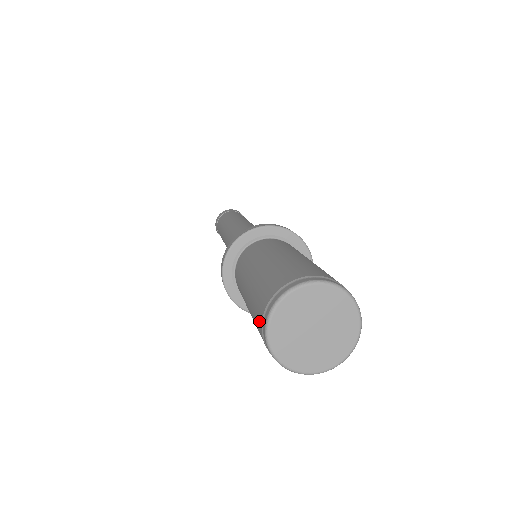
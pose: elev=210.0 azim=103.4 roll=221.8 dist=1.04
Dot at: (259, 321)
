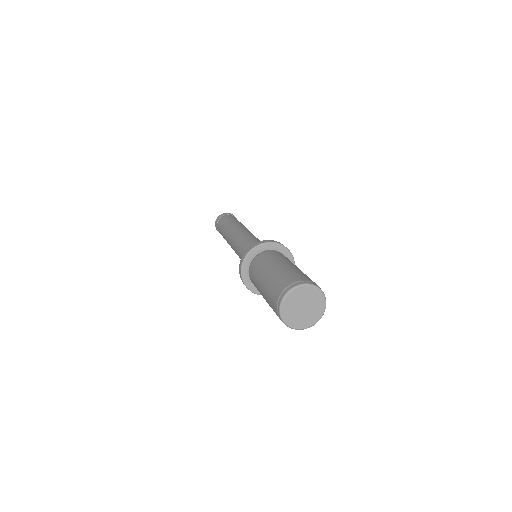
Dot at: (275, 308)
